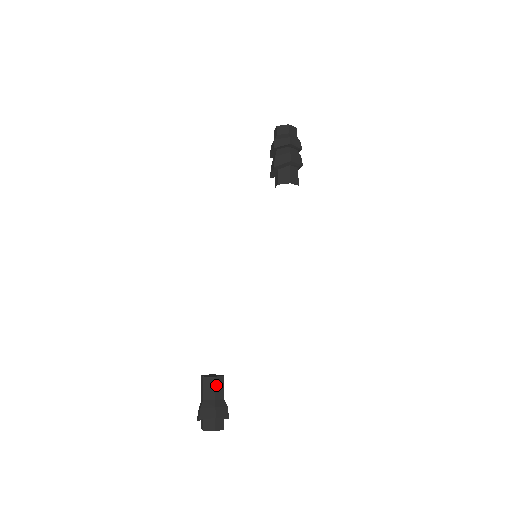
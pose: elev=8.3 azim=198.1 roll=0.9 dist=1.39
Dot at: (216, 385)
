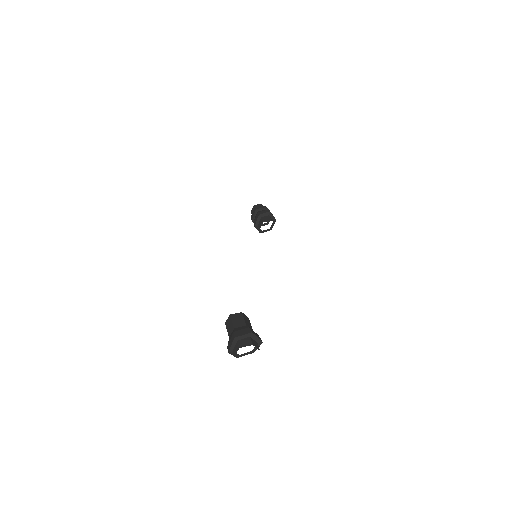
Dot at: (244, 318)
